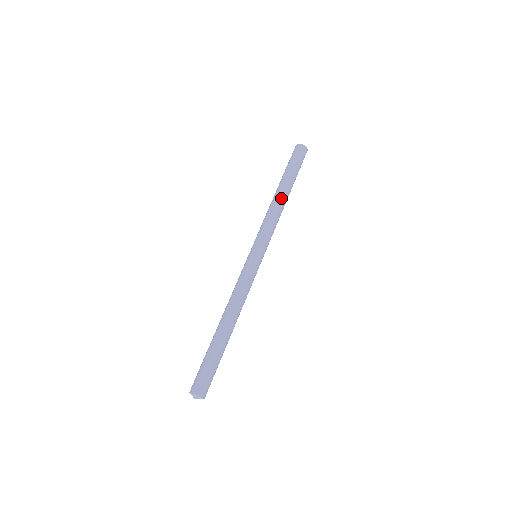
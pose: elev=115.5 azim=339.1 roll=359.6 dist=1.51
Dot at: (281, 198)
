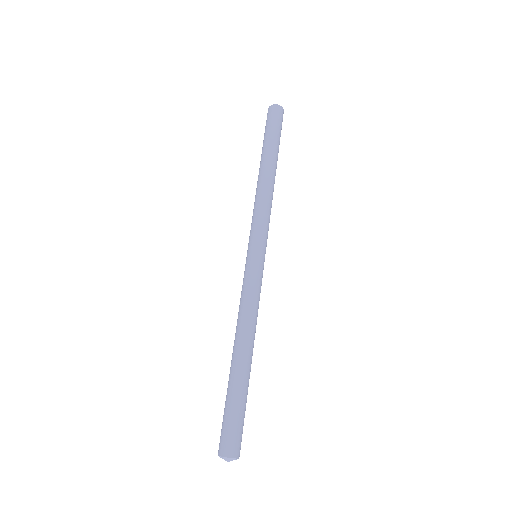
Dot at: (262, 176)
